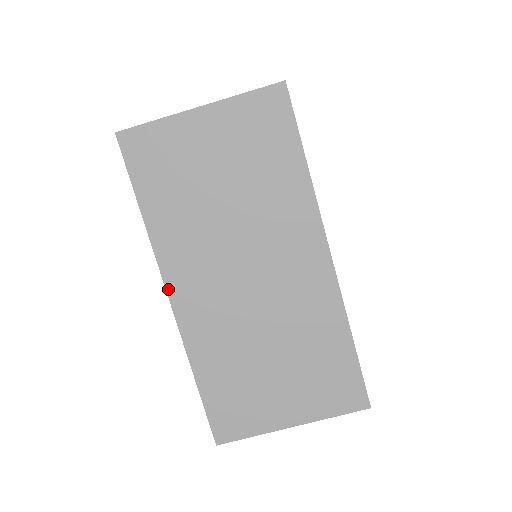
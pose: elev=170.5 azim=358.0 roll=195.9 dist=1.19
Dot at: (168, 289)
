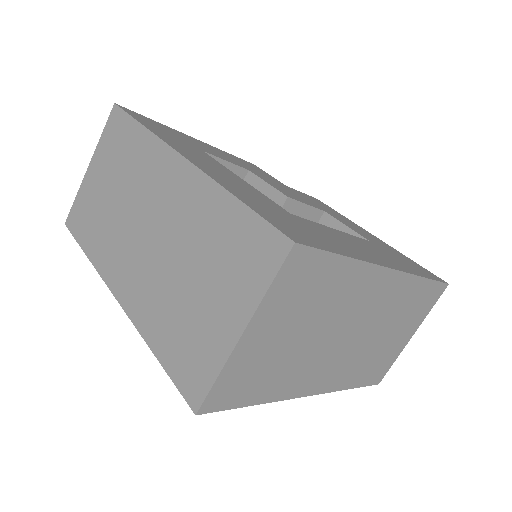
Dot at: (113, 292)
